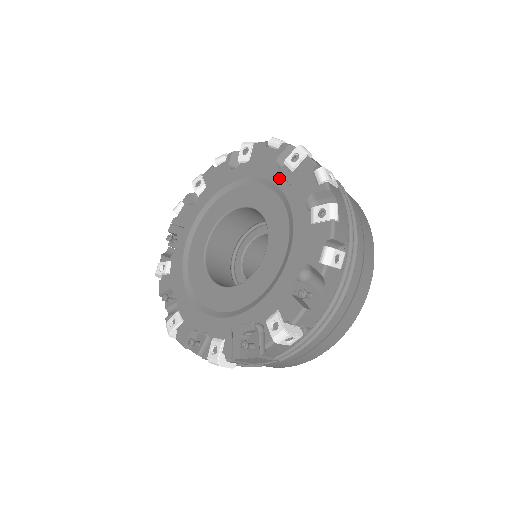
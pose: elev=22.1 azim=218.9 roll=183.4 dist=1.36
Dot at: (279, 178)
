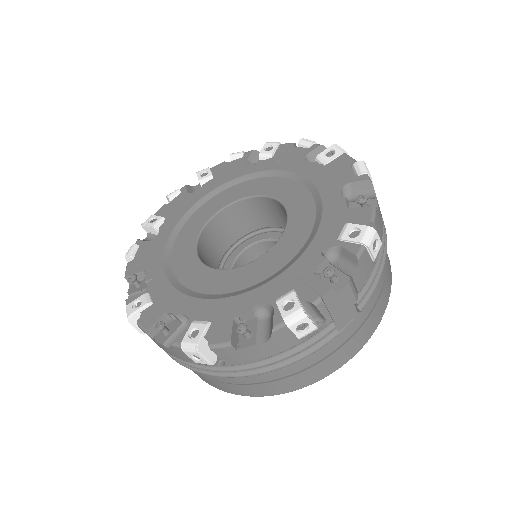
Dot at: (260, 167)
